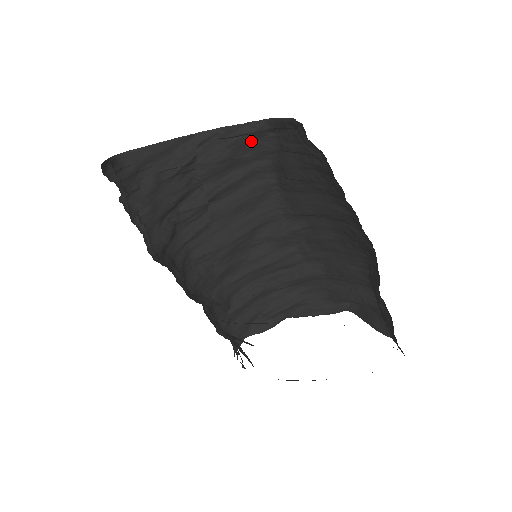
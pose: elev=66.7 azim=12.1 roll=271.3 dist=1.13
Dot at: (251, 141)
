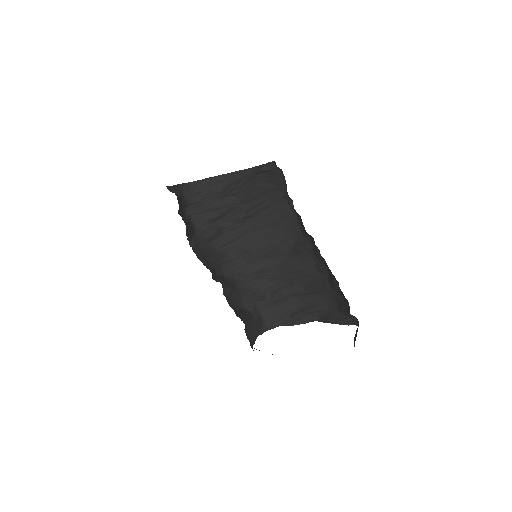
Dot at: (271, 176)
